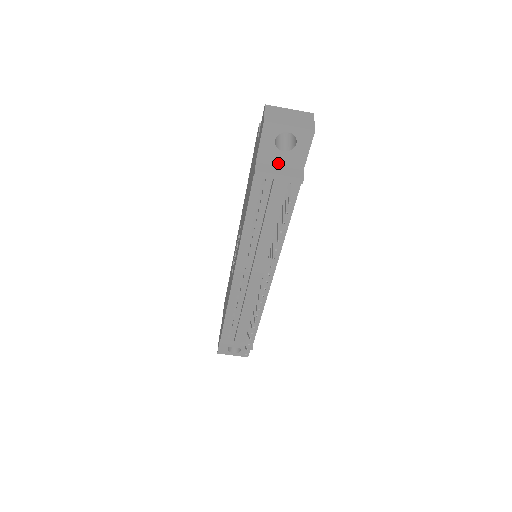
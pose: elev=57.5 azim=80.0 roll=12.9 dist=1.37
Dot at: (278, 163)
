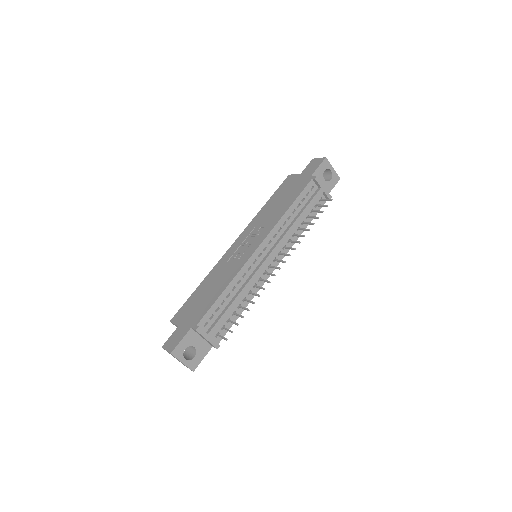
Dot at: occluded
